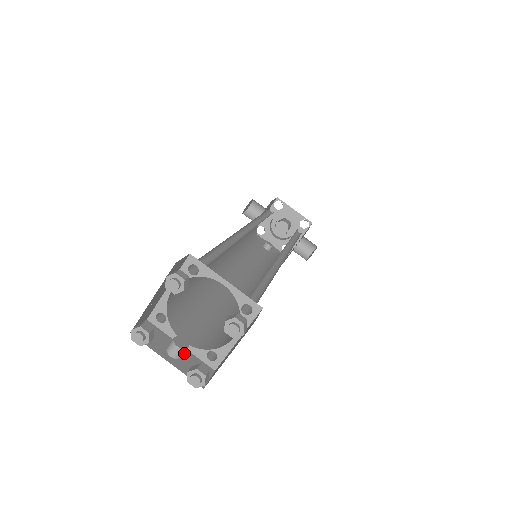
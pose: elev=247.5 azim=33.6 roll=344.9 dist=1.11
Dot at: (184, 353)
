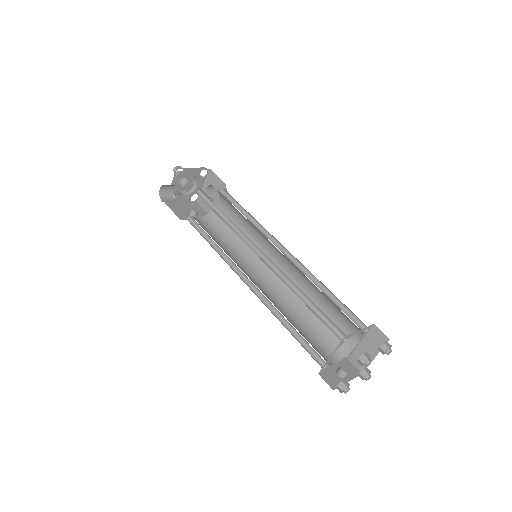
Dot at: occluded
